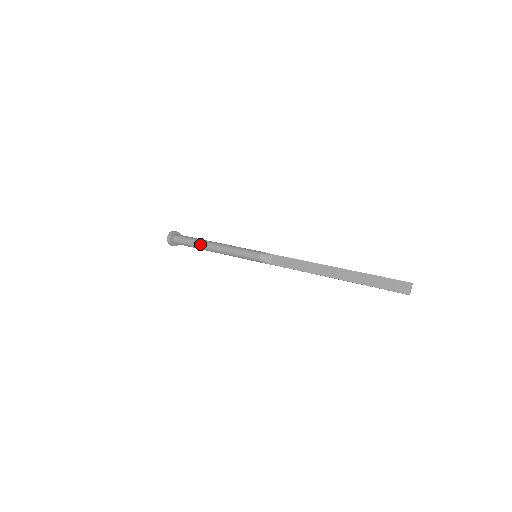
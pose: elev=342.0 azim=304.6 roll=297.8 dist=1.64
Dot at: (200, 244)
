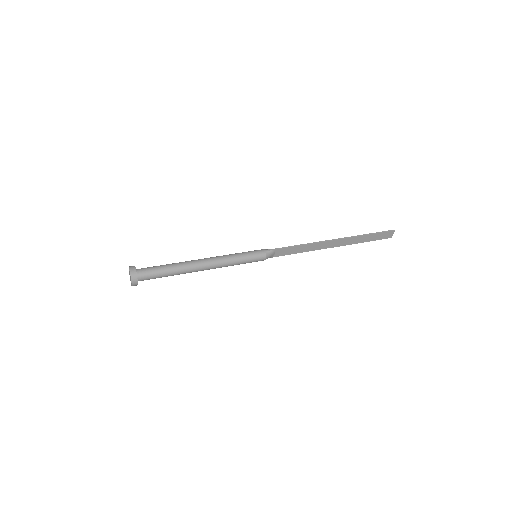
Dot at: (185, 273)
